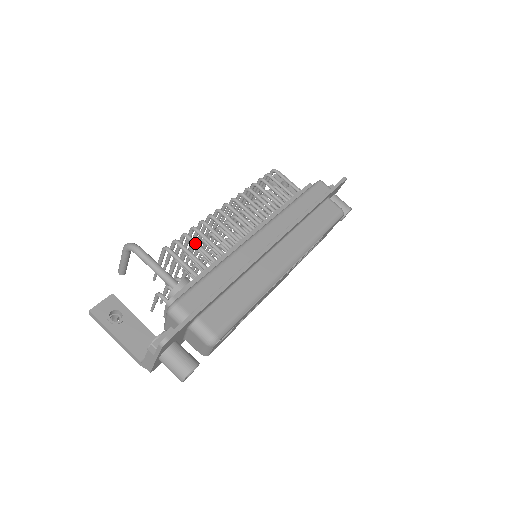
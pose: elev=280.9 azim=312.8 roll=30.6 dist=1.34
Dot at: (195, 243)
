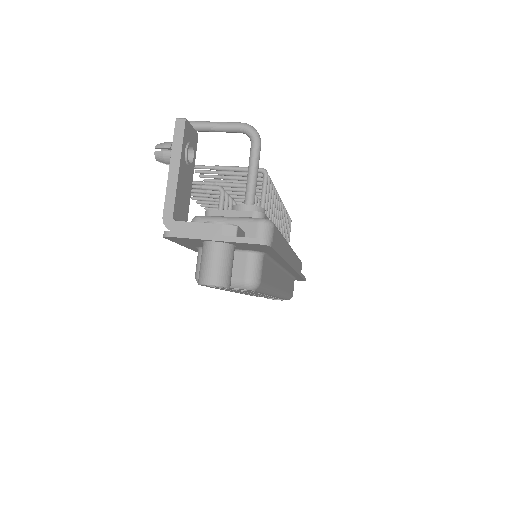
Dot at: (271, 197)
